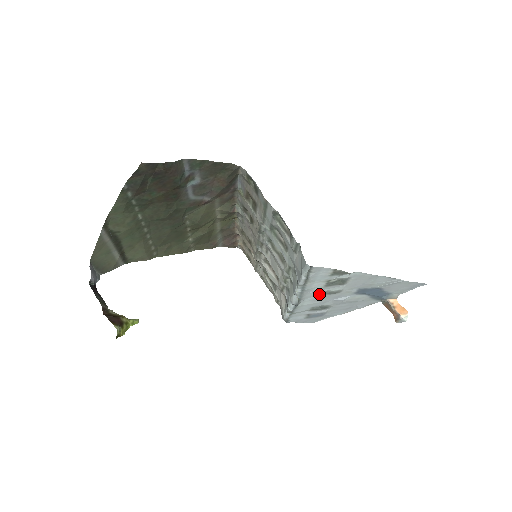
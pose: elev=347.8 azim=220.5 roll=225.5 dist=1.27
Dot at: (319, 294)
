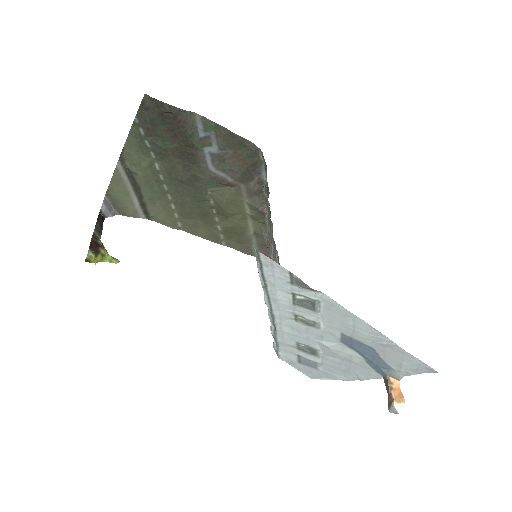
Dot at: (295, 319)
